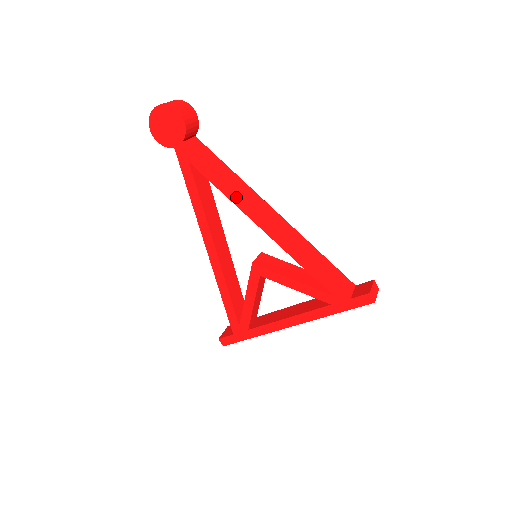
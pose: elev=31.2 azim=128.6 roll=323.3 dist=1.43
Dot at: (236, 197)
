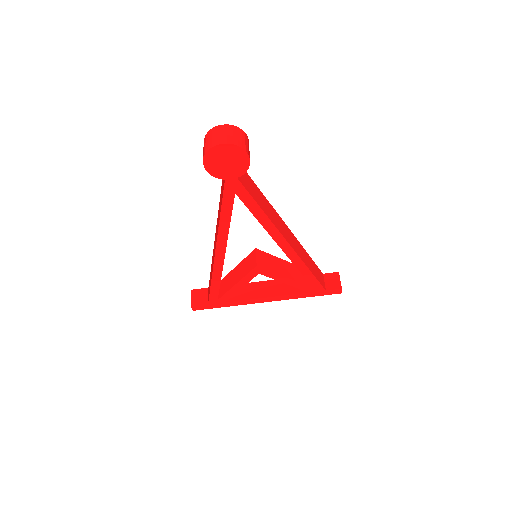
Dot at: (270, 225)
